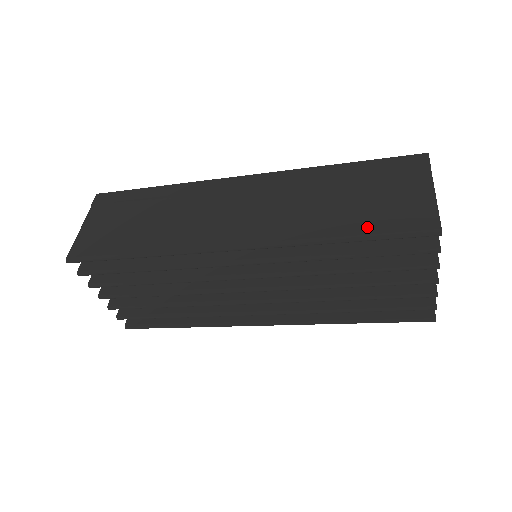
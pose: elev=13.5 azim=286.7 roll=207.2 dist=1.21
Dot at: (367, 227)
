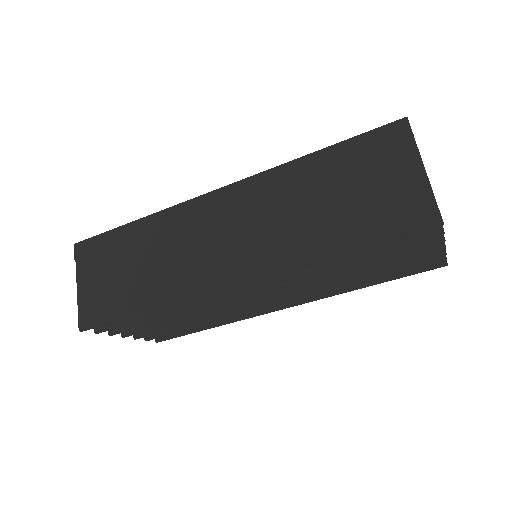
Dot at: (365, 233)
